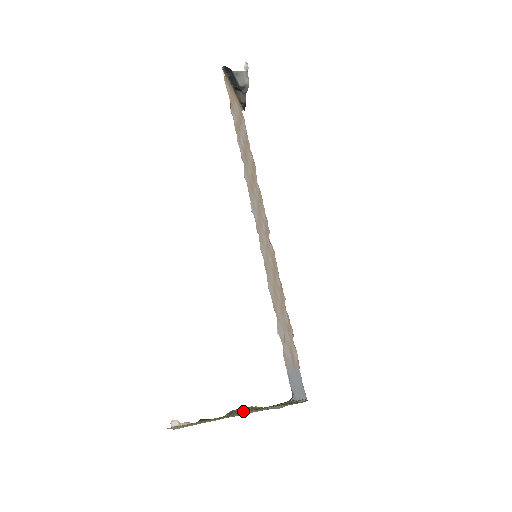
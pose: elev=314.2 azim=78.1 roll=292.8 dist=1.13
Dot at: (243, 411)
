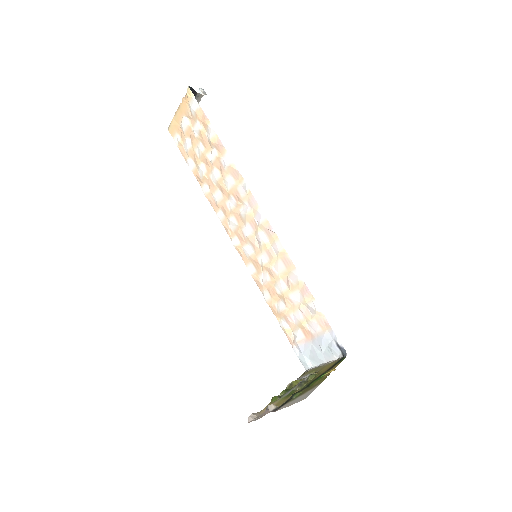
Dot at: (309, 379)
